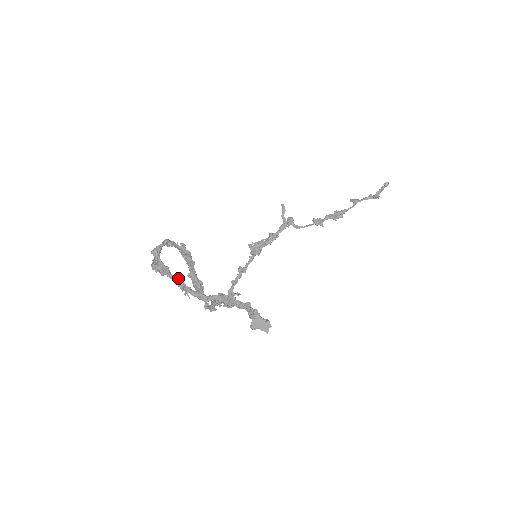
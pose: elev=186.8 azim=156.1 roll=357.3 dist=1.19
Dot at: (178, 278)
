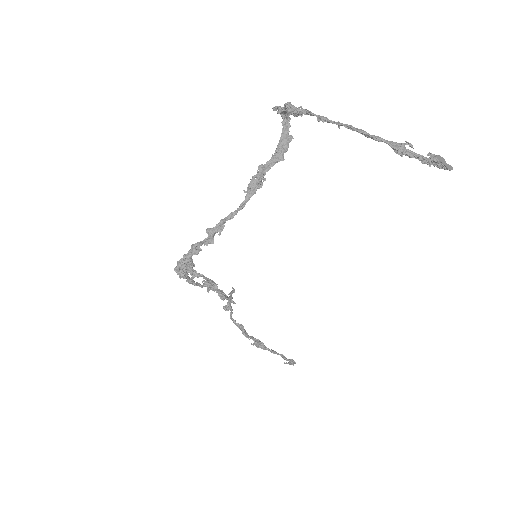
Dot at: (326, 118)
